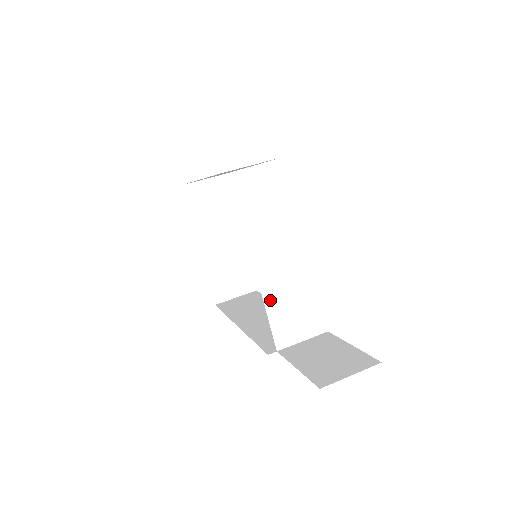
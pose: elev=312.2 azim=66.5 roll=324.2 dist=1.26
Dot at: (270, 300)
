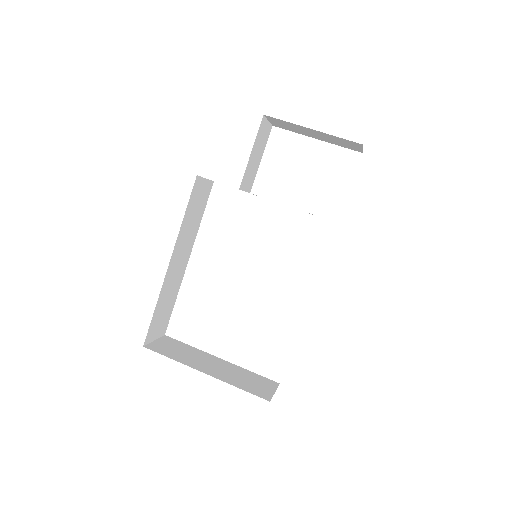
Dot at: occluded
